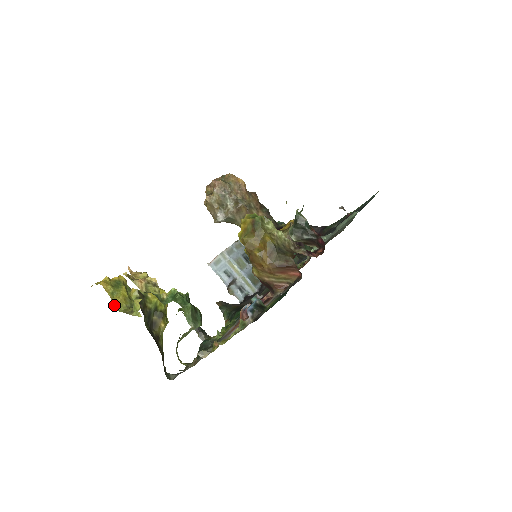
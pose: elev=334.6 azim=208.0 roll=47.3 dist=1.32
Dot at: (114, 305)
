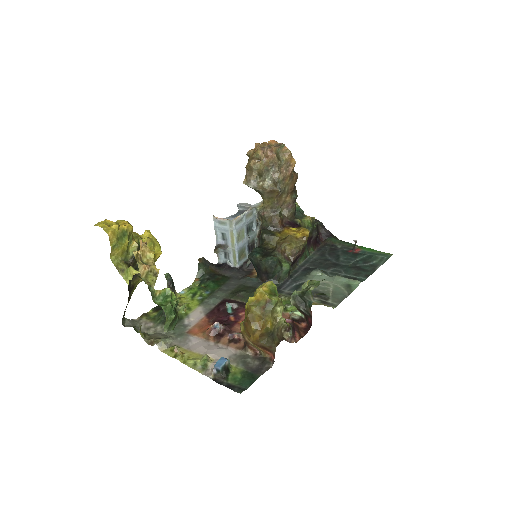
Dot at: (110, 255)
